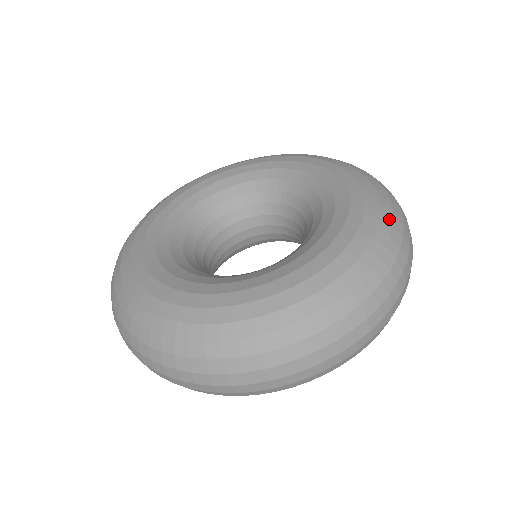
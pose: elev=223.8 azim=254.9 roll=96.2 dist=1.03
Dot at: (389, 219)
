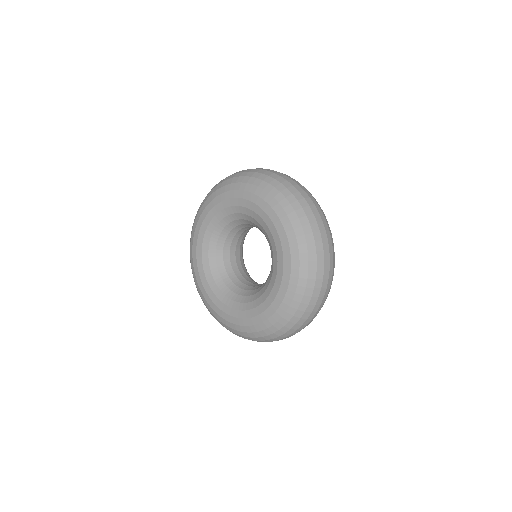
Dot at: (305, 256)
